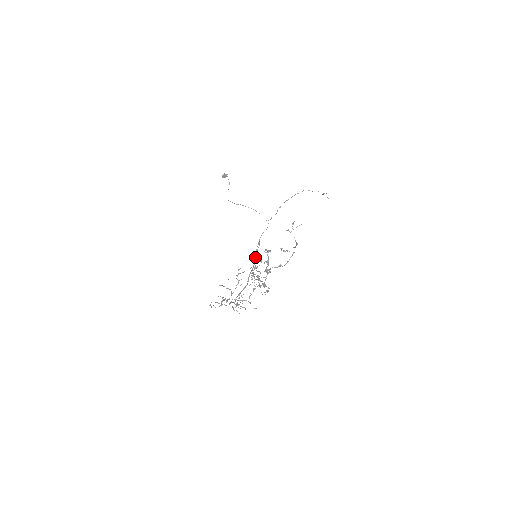
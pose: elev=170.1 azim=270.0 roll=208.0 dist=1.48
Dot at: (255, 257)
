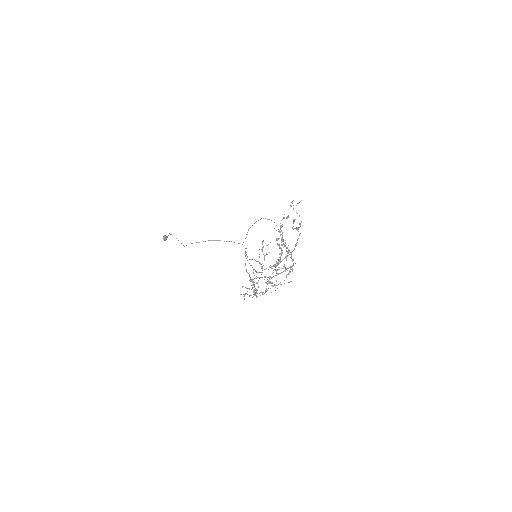
Dot at: occluded
